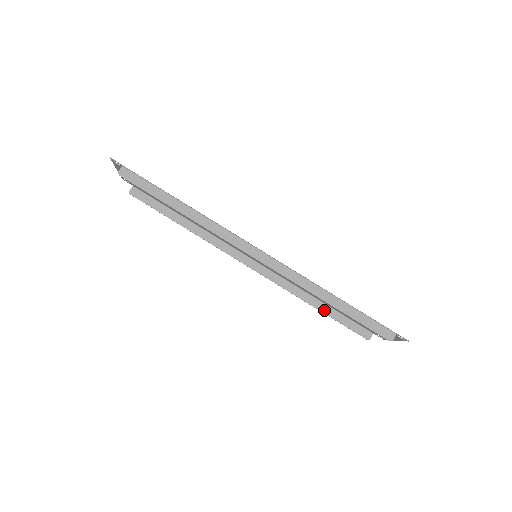
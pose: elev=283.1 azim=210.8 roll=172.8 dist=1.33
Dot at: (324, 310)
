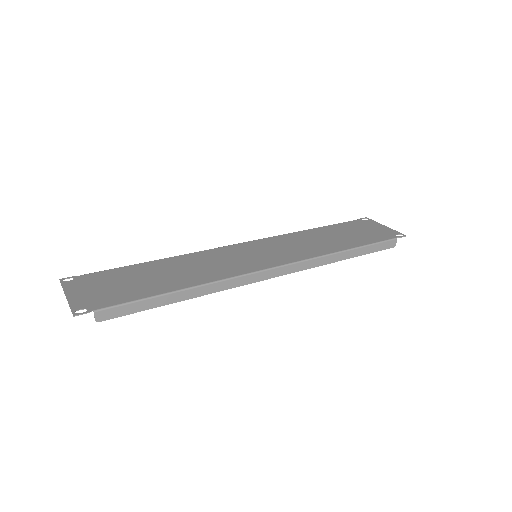
Dot at: occluded
